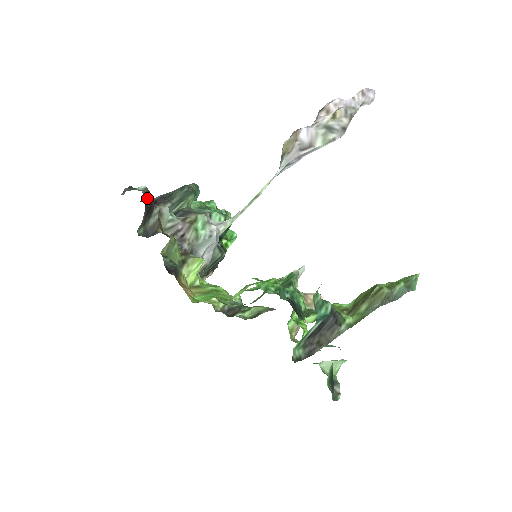
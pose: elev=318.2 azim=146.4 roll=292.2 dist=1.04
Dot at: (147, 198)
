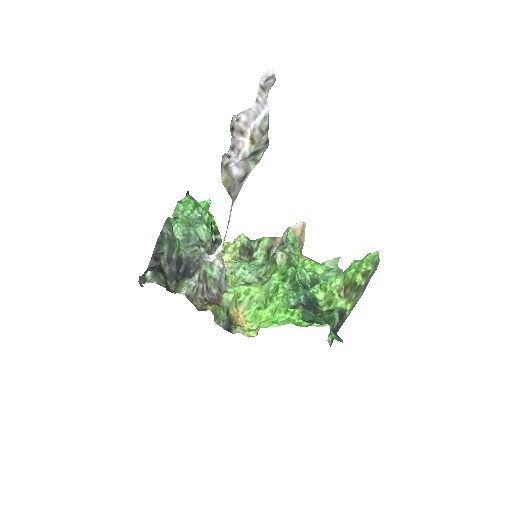
Dot at: (162, 283)
